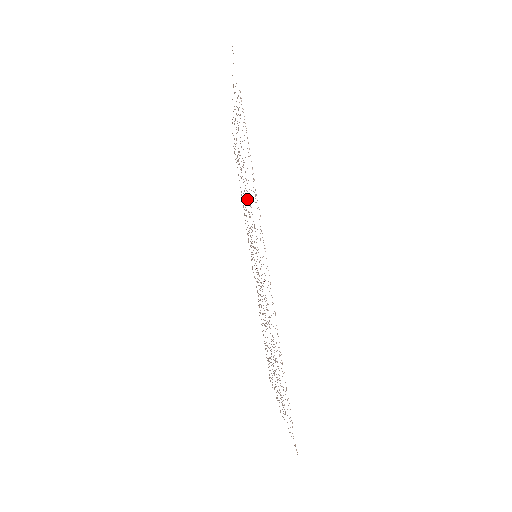
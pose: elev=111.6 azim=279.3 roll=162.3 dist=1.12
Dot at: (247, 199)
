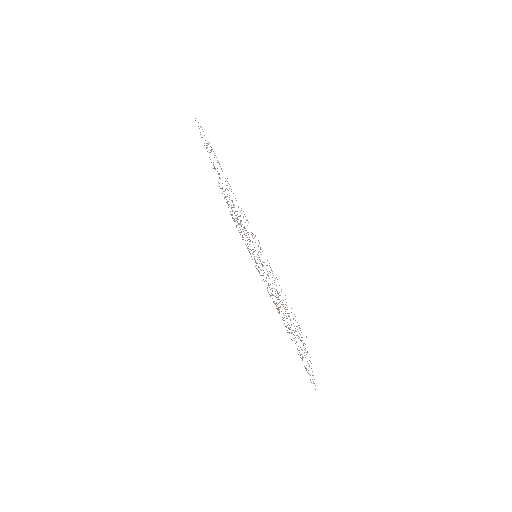
Dot at: (237, 217)
